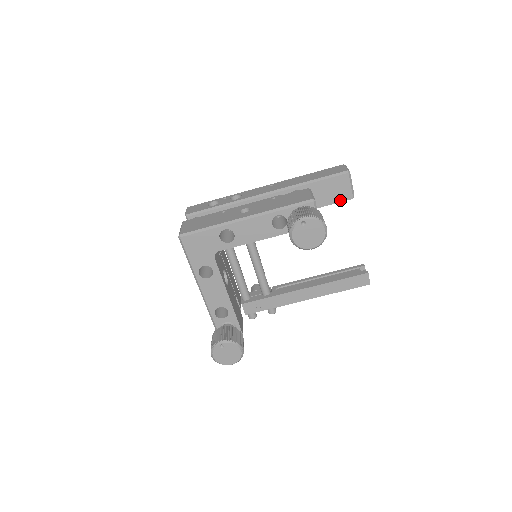
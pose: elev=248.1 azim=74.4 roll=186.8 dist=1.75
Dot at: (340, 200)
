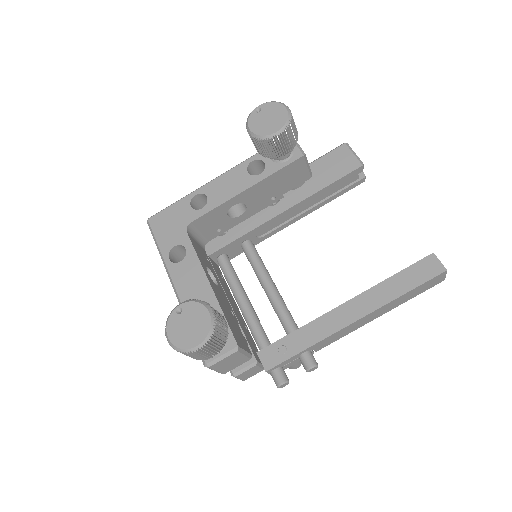
Dot at: (347, 172)
